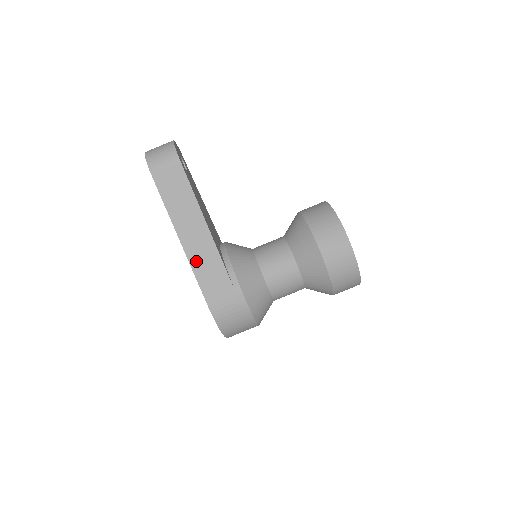
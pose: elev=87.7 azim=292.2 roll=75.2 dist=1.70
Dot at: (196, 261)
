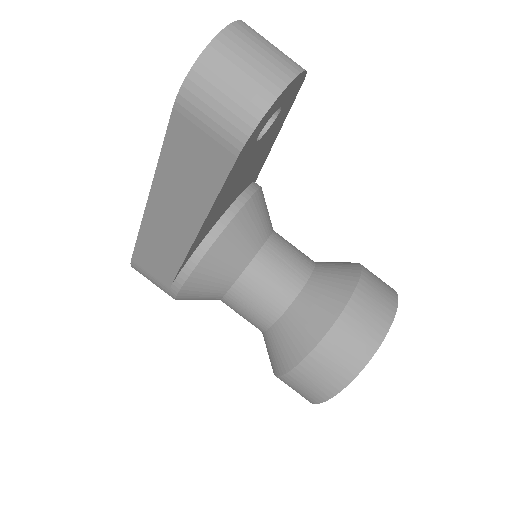
Dot at: (150, 233)
